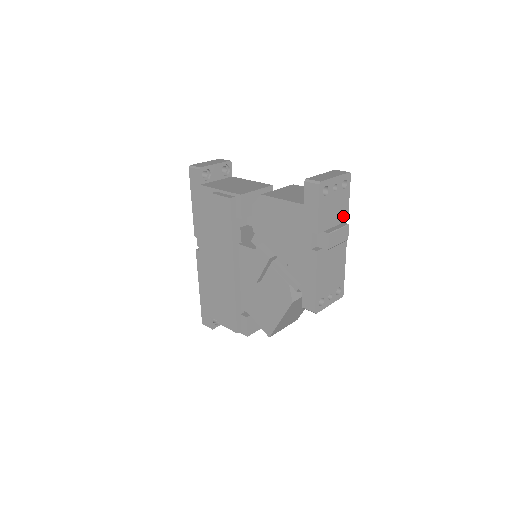
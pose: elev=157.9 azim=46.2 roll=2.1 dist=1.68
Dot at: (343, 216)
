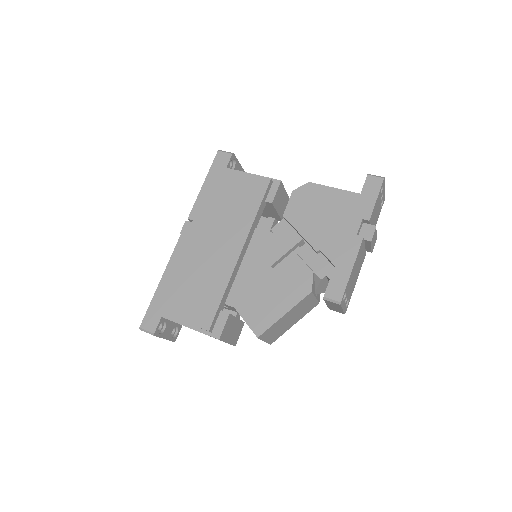
Dot at: occluded
